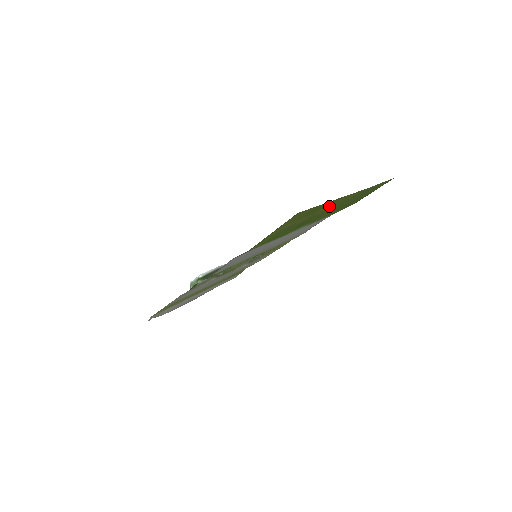
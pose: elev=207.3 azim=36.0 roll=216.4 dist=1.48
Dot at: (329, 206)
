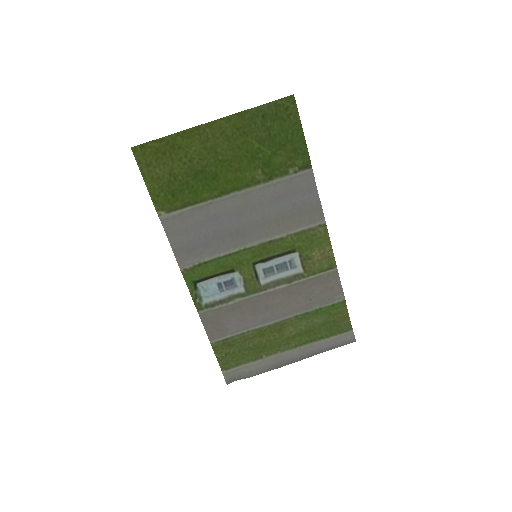
Dot at: (200, 144)
